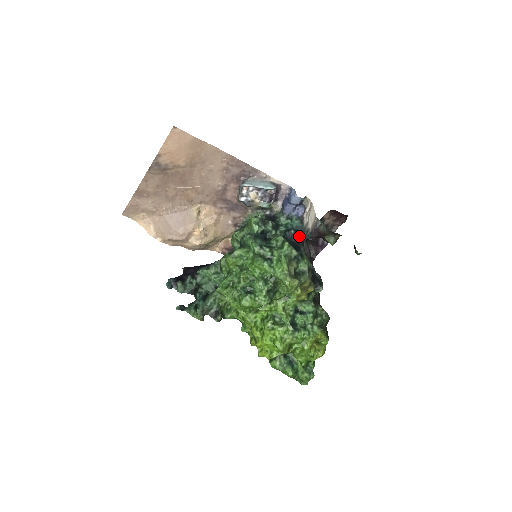
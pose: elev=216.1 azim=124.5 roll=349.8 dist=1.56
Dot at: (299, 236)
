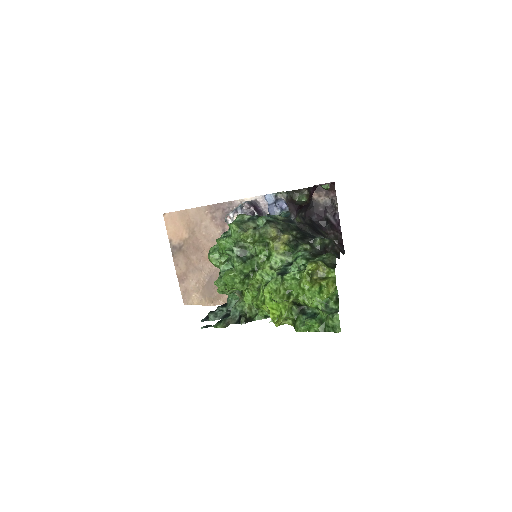
Dot at: (280, 217)
